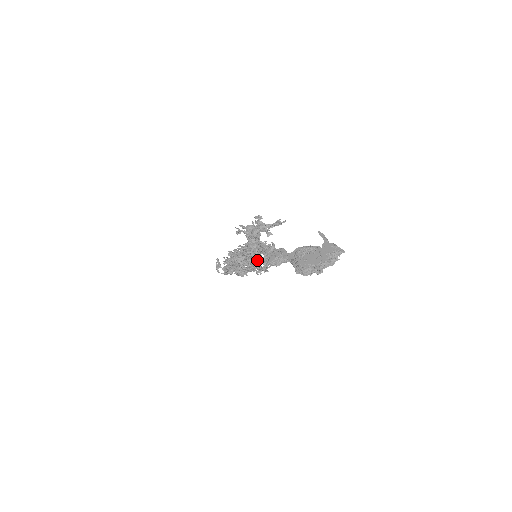
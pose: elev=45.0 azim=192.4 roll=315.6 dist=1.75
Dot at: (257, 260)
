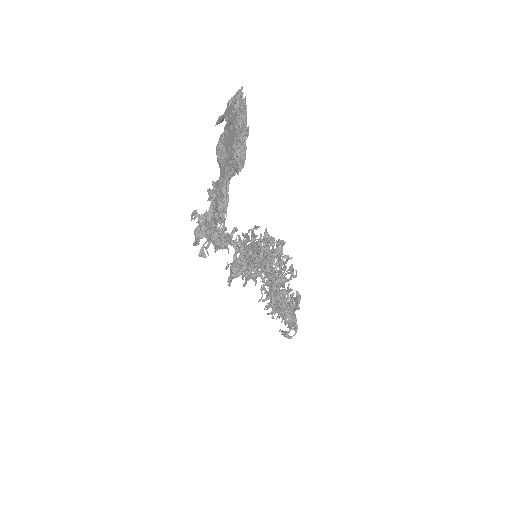
Dot at: (254, 253)
